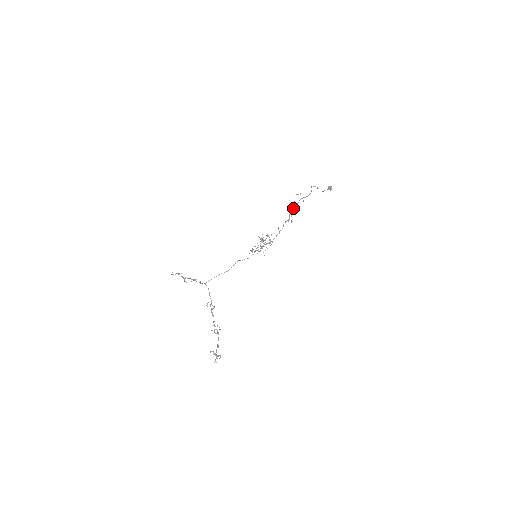
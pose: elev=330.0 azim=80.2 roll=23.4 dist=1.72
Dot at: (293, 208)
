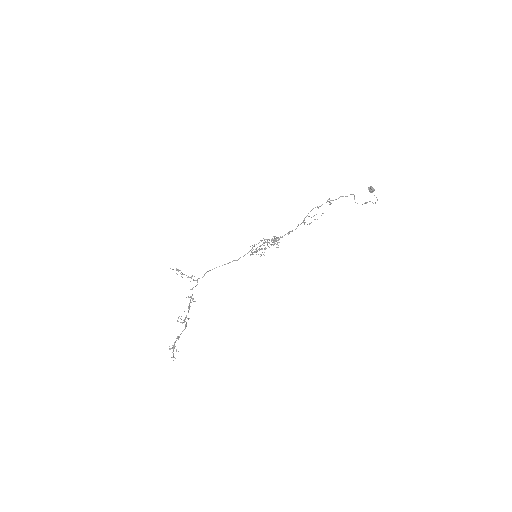
Dot at: (312, 209)
